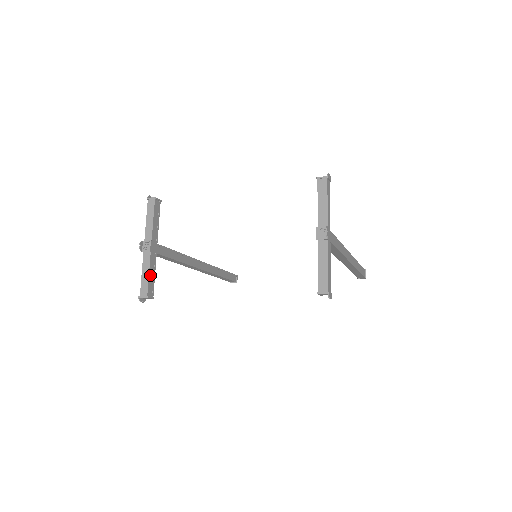
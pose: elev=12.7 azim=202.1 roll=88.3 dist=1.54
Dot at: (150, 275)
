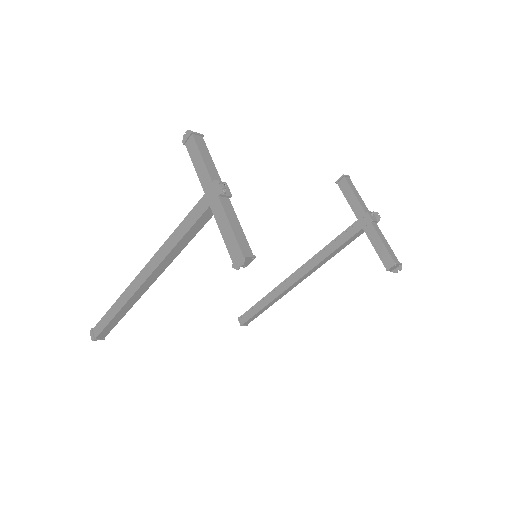
Dot at: (239, 229)
